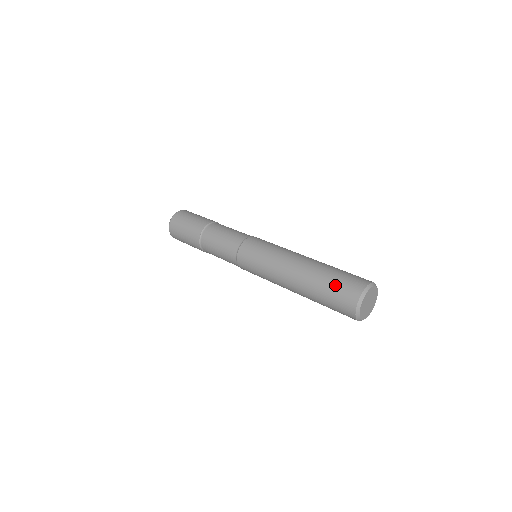
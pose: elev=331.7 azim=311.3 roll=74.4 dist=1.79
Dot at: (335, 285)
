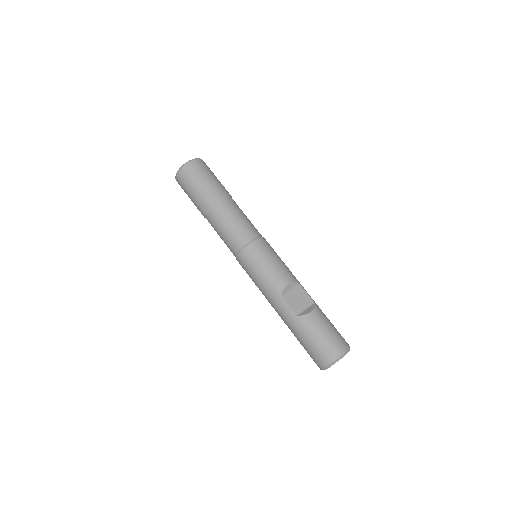
Dot at: occluded
